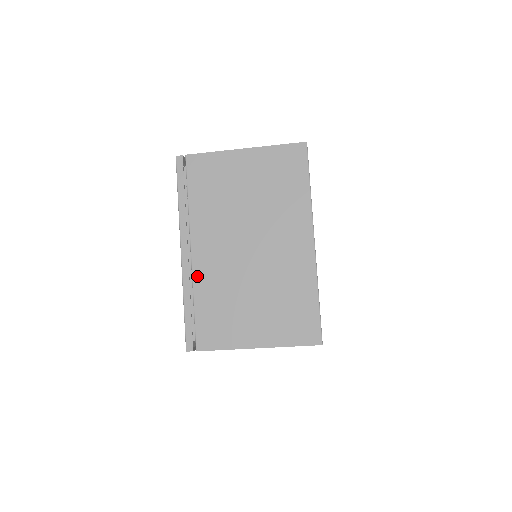
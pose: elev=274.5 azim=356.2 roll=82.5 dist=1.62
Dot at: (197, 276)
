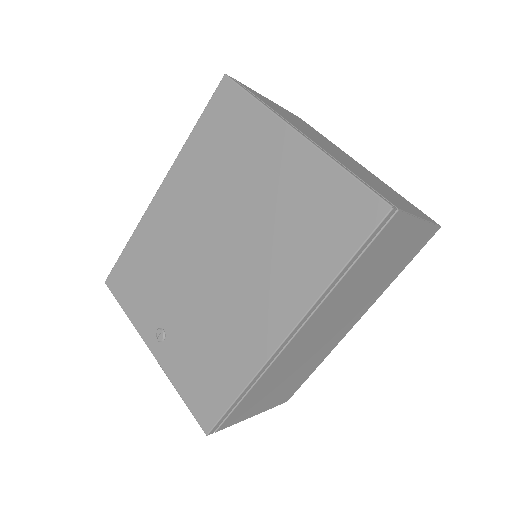
Dot at: (329, 153)
